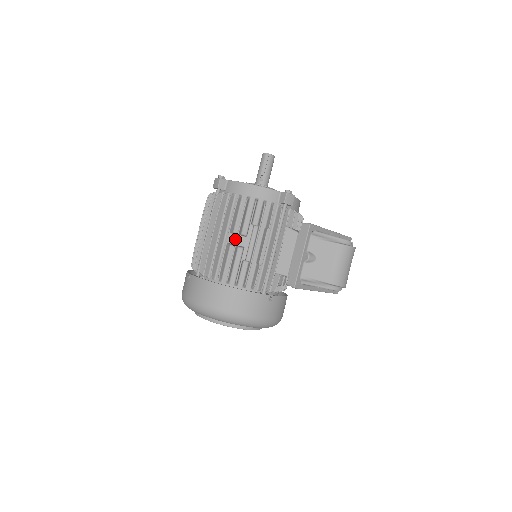
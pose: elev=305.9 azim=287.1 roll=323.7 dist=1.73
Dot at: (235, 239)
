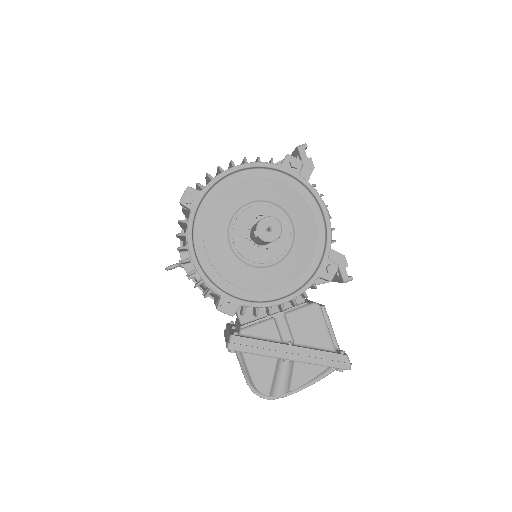
Dot at: (179, 263)
